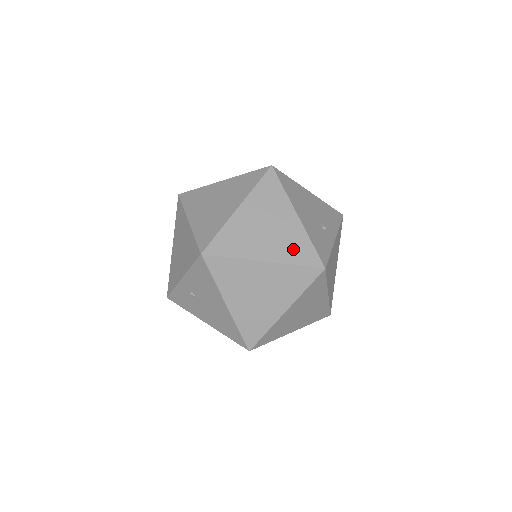
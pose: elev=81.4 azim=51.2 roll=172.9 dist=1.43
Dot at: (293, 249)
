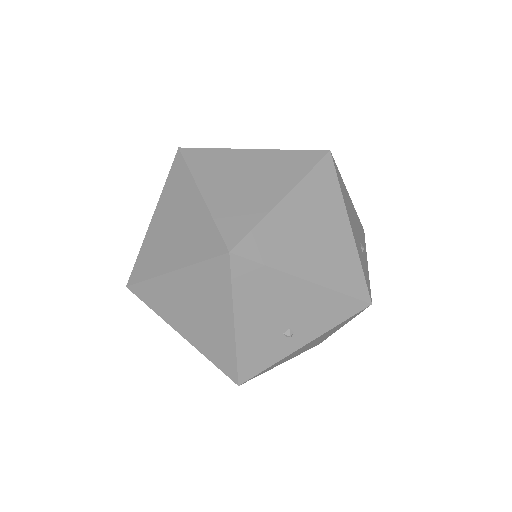
Dot at: (214, 348)
